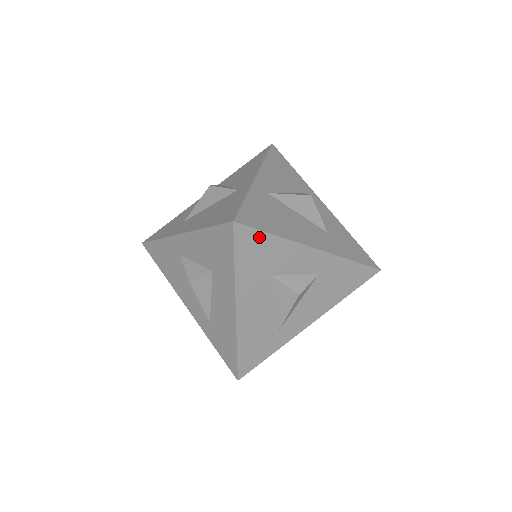
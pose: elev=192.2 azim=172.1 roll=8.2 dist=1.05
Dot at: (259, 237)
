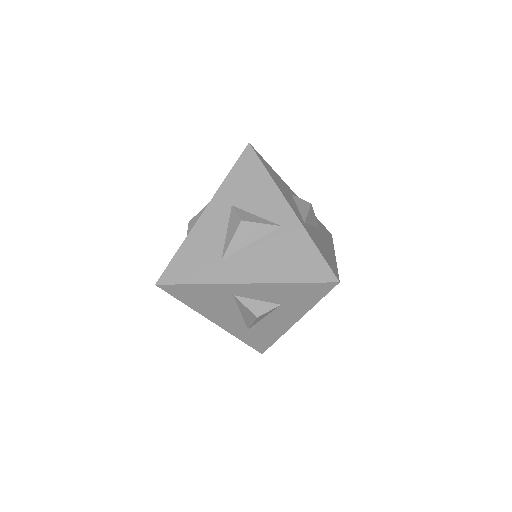
Dot at: occluded
